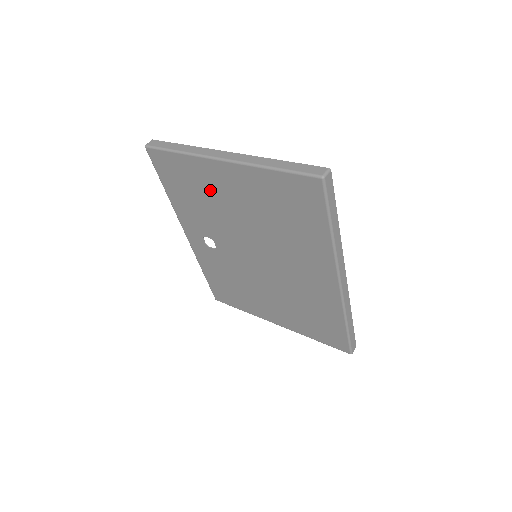
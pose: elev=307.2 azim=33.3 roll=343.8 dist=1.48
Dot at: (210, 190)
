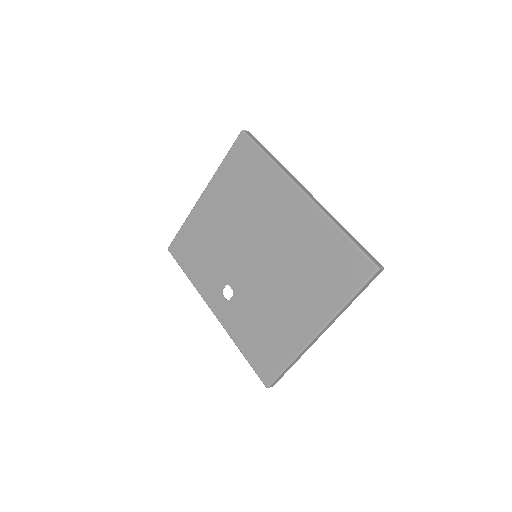
Dot at: (207, 229)
